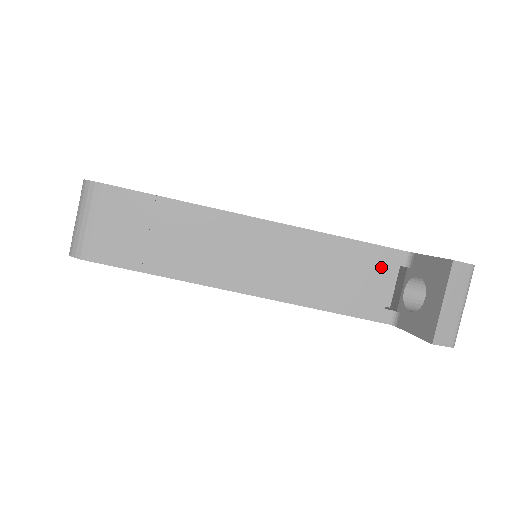
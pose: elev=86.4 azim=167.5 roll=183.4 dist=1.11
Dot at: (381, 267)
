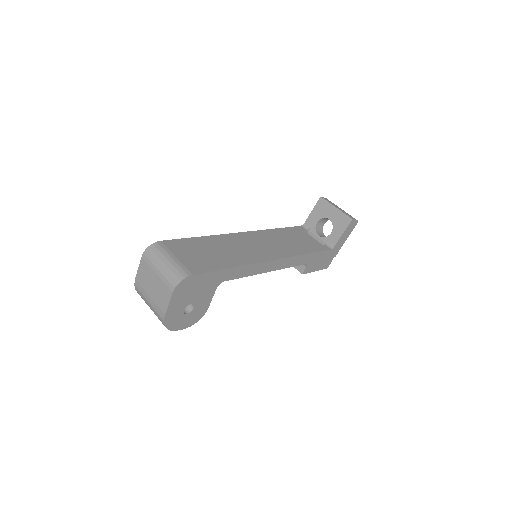
Dot at: (302, 233)
